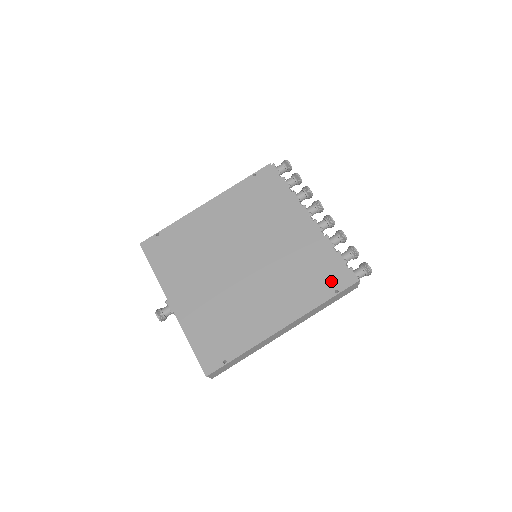
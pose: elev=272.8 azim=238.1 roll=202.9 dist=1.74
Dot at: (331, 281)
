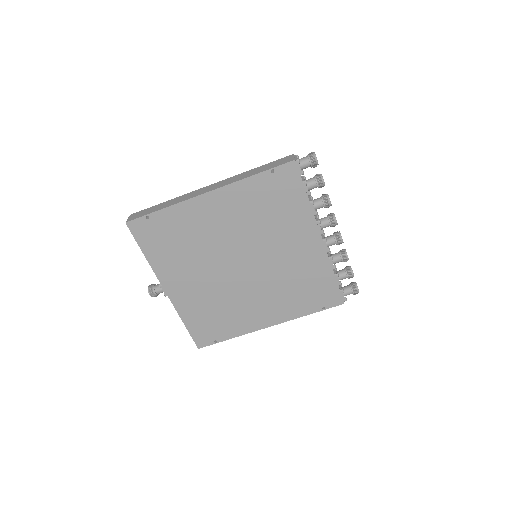
Dot at: (322, 299)
